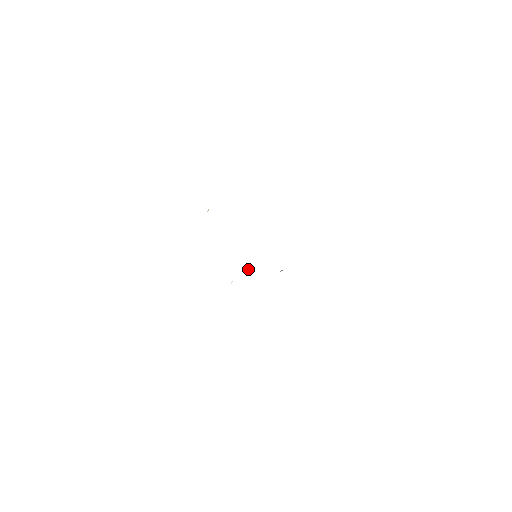
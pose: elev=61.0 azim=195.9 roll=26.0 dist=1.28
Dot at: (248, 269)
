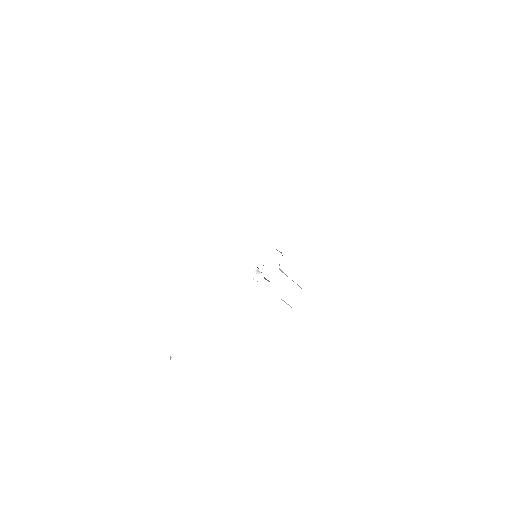
Dot at: (257, 269)
